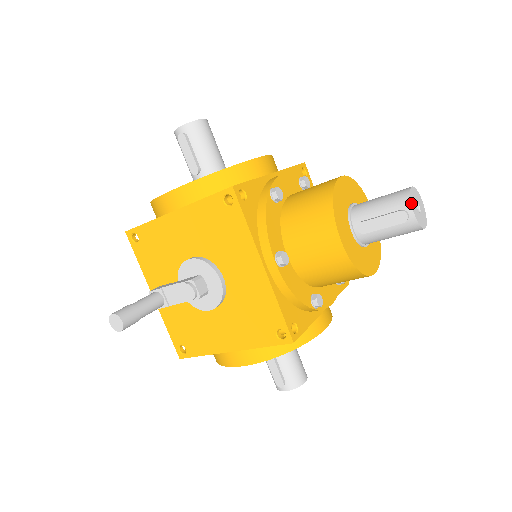
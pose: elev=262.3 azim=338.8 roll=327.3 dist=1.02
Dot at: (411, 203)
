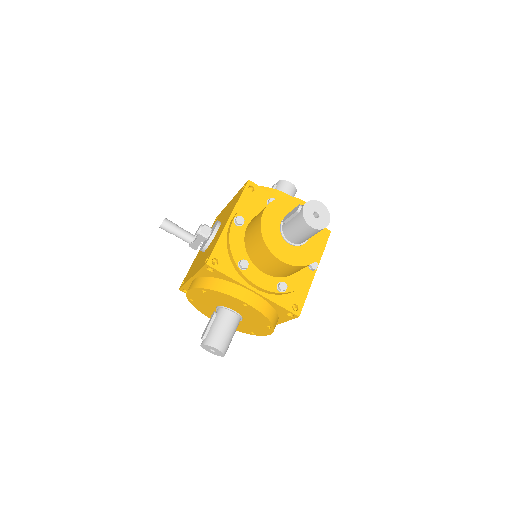
Dot at: (307, 202)
